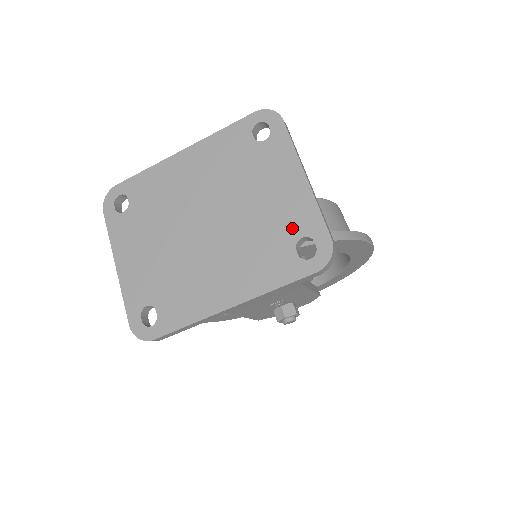
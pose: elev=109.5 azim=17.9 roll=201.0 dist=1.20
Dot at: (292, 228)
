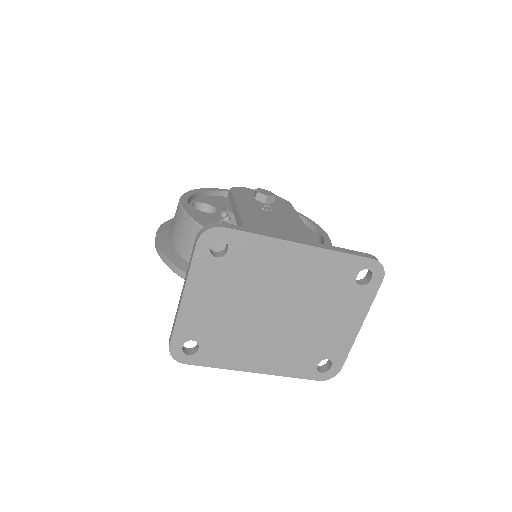
Dot at: (327, 351)
